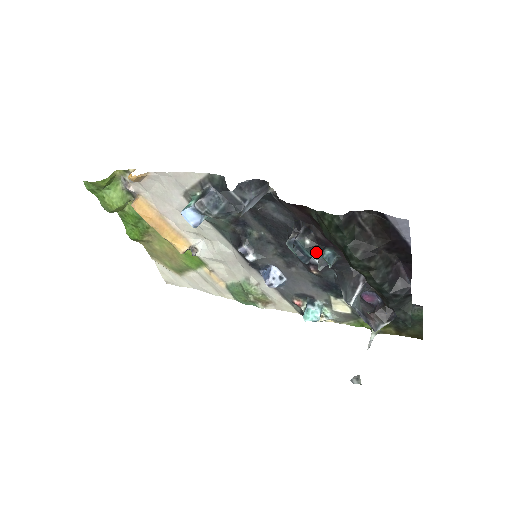
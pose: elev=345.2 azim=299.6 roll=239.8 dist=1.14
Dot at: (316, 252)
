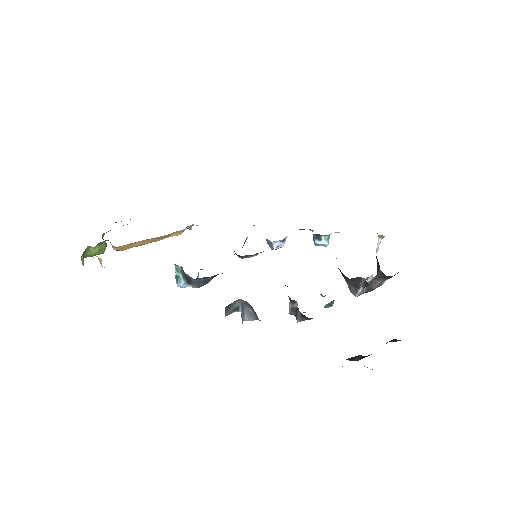
Dot at: occluded
